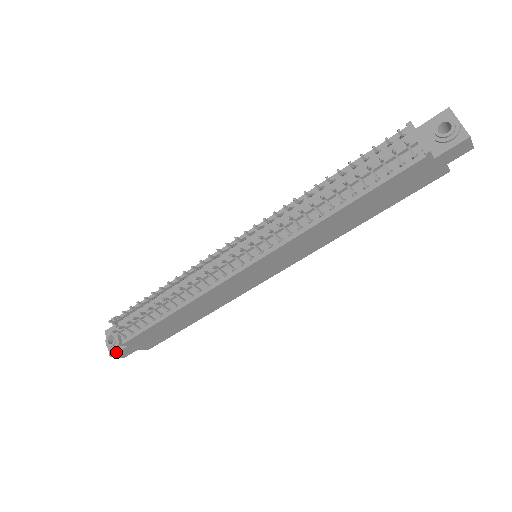
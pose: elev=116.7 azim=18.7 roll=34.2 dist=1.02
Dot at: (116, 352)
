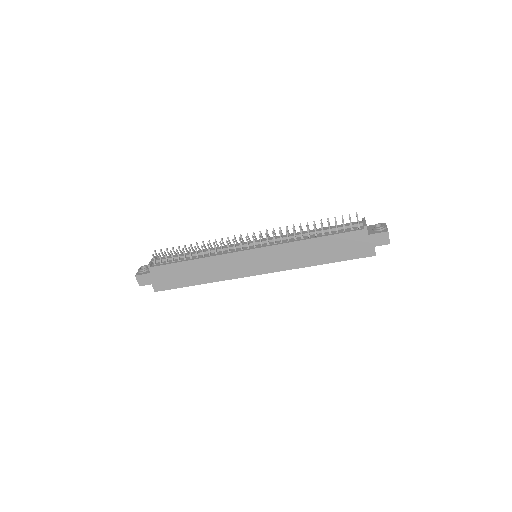
Dot at: (141, 274)
